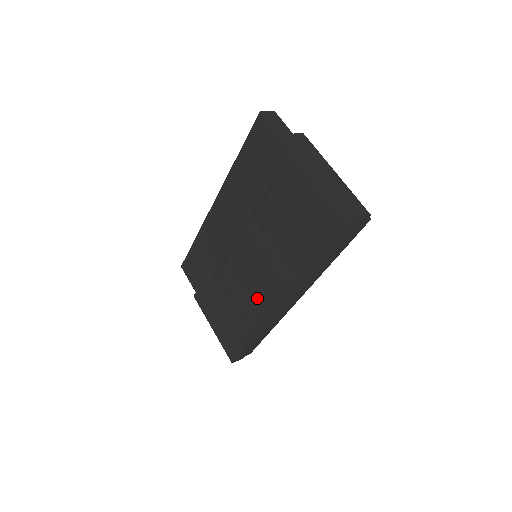
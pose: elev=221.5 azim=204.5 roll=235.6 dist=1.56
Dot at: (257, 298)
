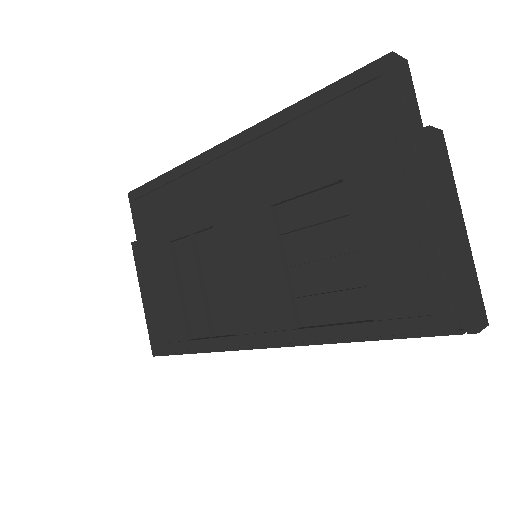
Dot at: (231, 312)
